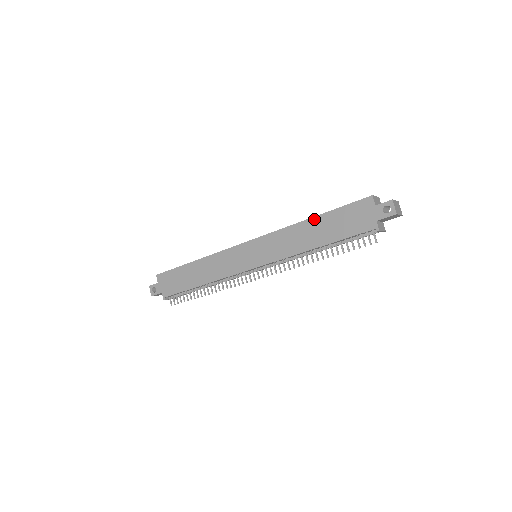
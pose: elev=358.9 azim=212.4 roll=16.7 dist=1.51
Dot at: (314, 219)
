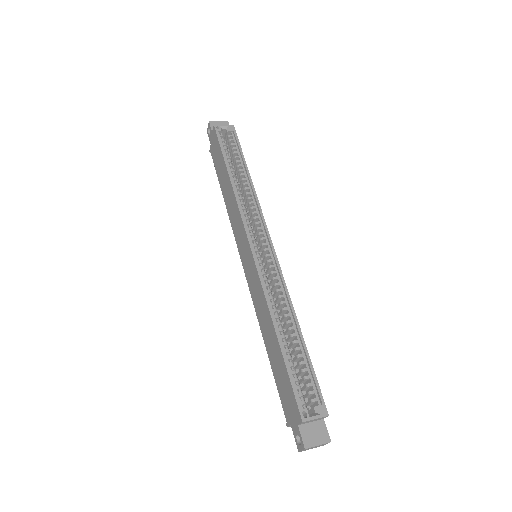
Dot at: (276, 339)
